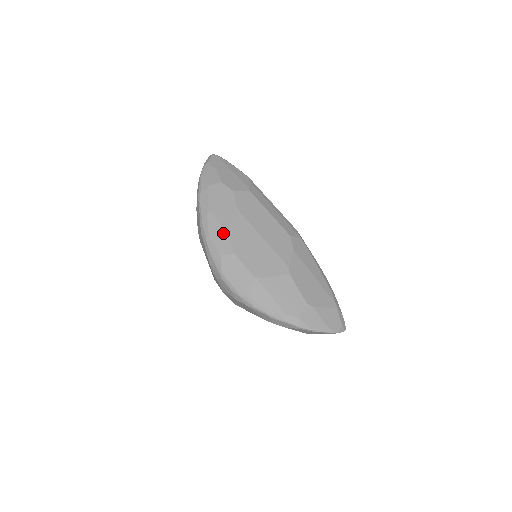
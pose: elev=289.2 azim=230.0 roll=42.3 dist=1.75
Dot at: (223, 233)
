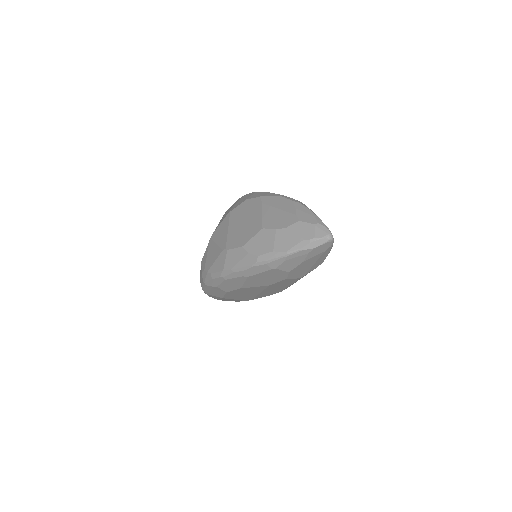
Dot at: (236, 286)
